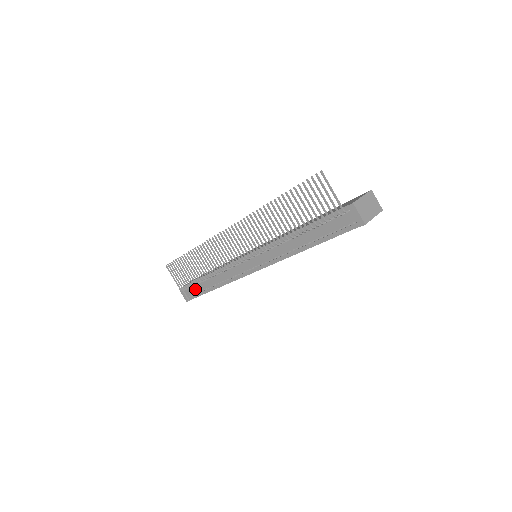
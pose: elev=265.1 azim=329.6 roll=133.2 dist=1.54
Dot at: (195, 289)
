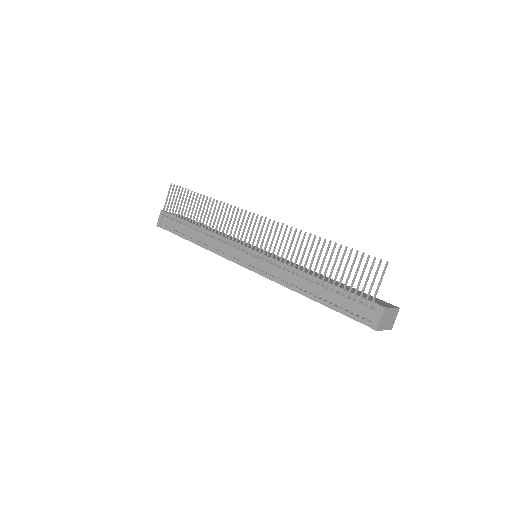
Dot at: (175, 225)
